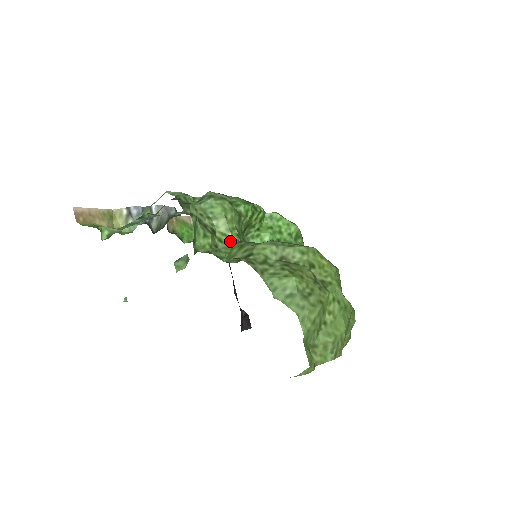
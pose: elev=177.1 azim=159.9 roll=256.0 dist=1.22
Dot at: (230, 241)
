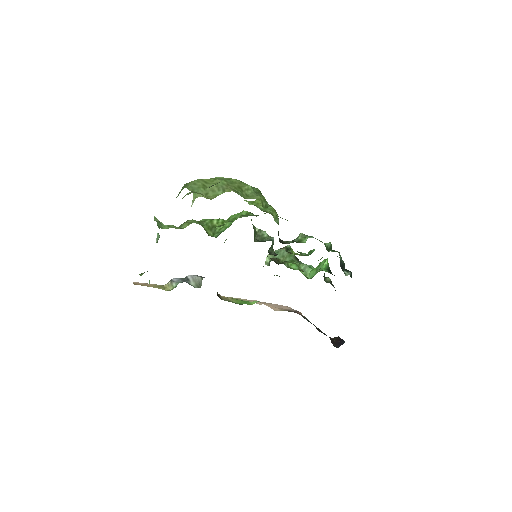
Dot at: occluded
